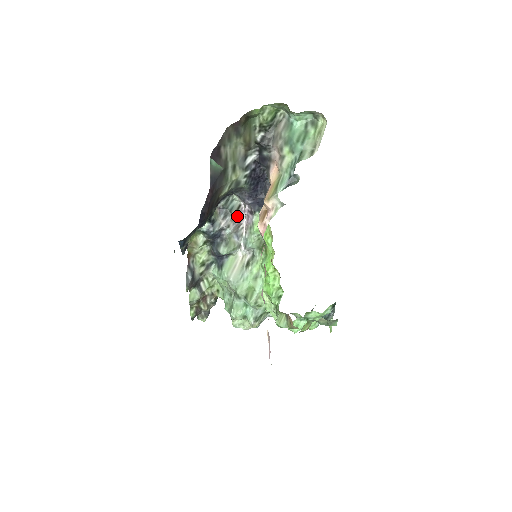
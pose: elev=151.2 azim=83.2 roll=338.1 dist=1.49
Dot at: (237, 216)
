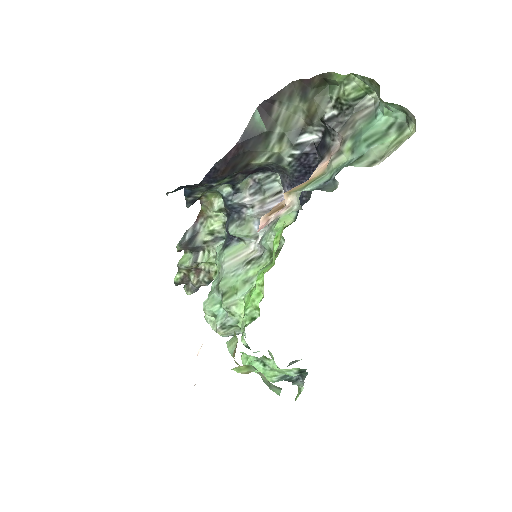
Dot at: (270, 201)
